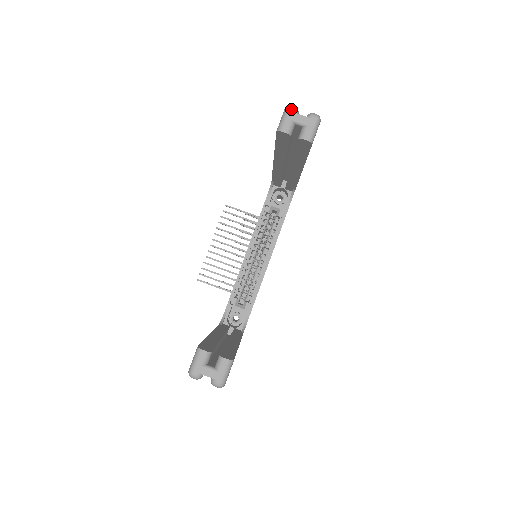
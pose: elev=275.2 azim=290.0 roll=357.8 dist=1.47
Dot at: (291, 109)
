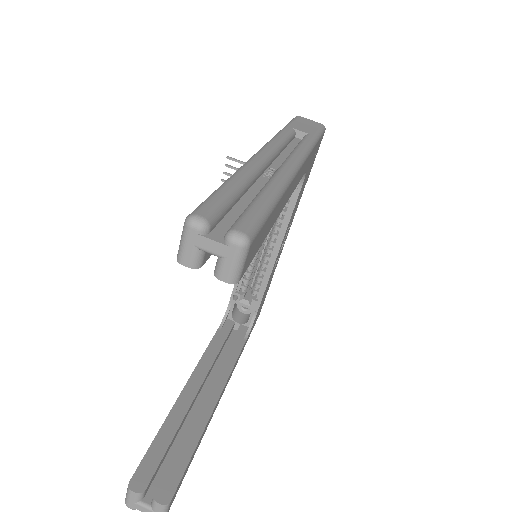
Dot at: (192, 228)
